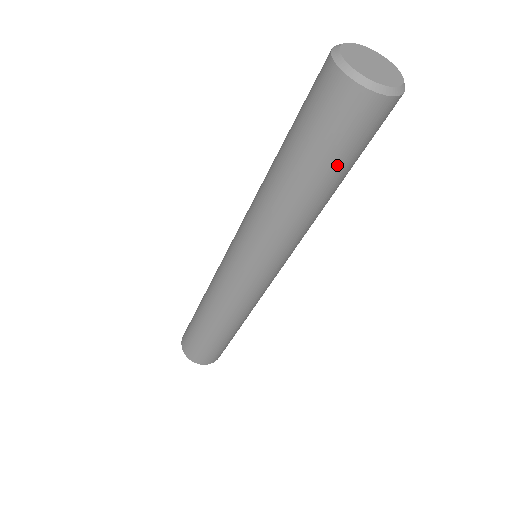
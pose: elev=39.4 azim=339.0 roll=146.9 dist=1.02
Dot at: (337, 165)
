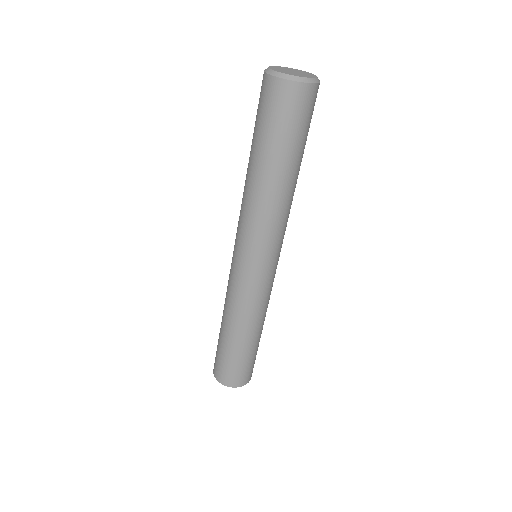
Dot at: (274, 142)
